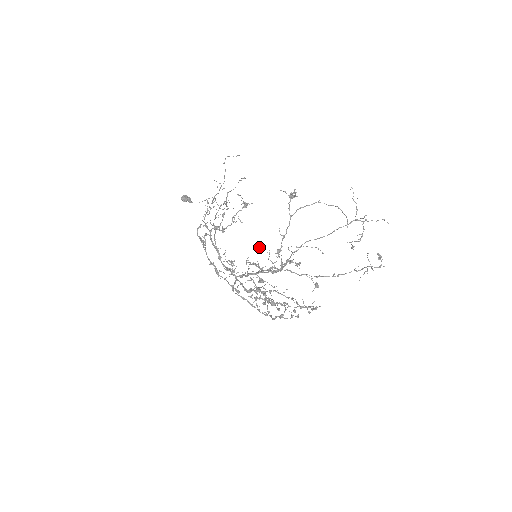
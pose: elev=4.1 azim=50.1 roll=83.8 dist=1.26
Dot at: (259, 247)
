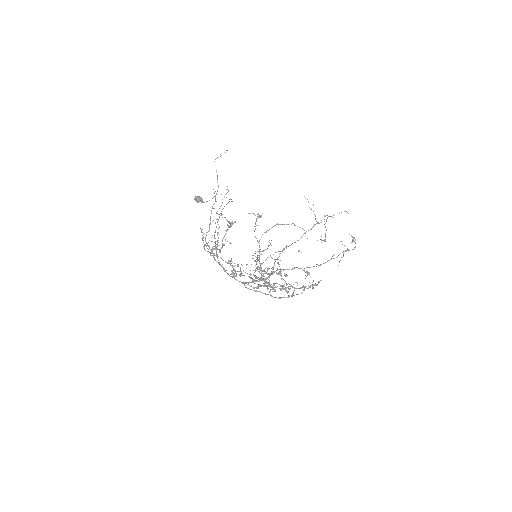
Dot at: occluded
